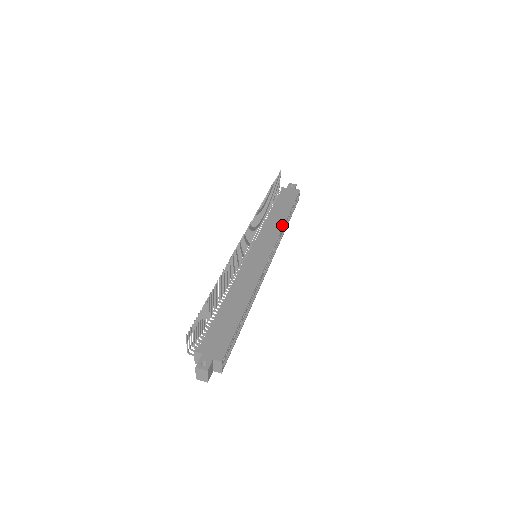
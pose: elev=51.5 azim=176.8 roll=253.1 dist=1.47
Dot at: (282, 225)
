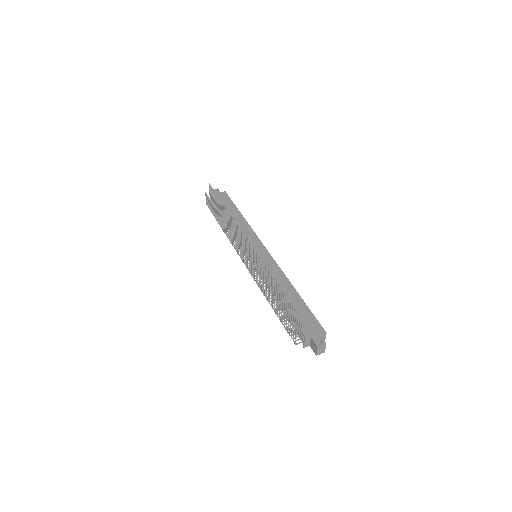
Dot at: (247, 224)
